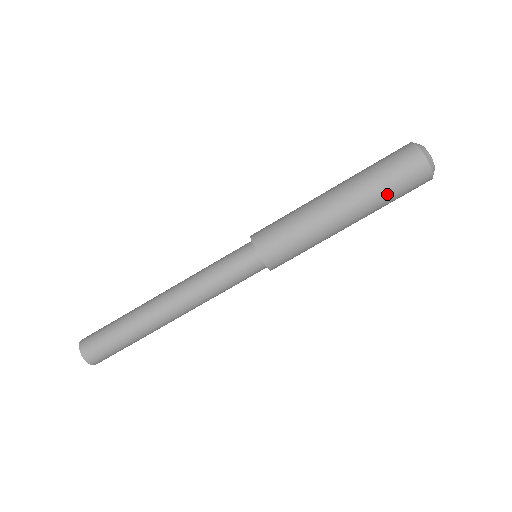
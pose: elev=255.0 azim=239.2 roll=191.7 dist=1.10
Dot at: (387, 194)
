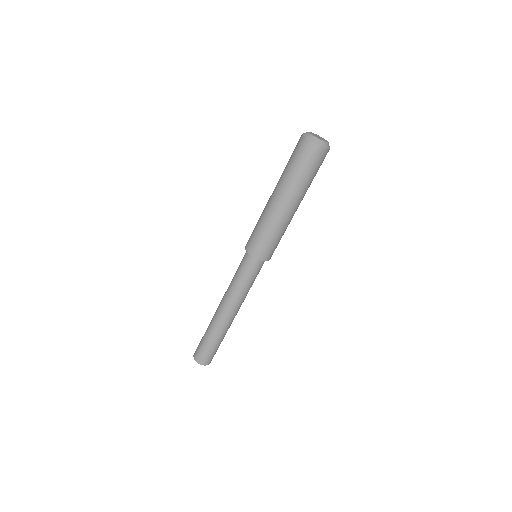
Dot at: occluded
